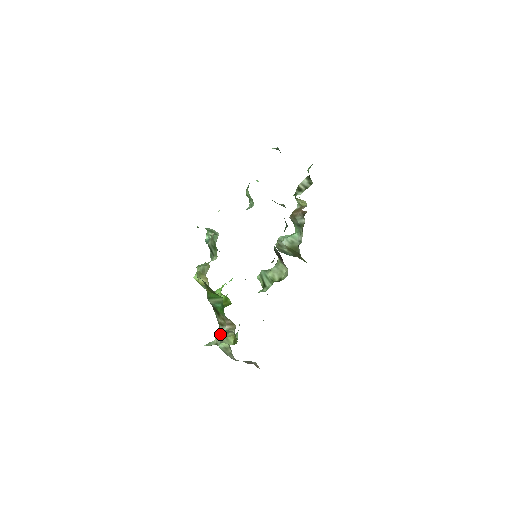
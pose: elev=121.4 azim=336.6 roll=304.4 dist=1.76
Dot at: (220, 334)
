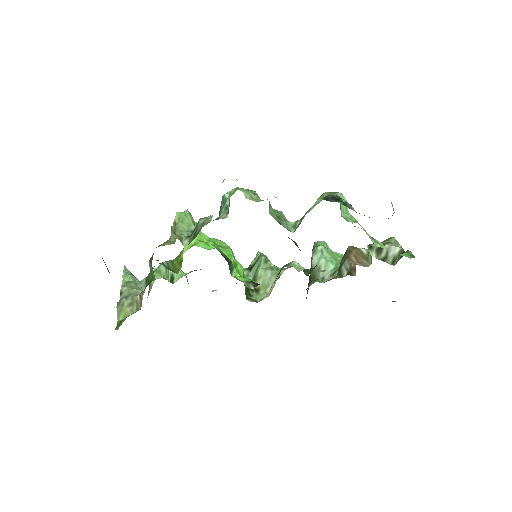
Dot at: (124, 297)
